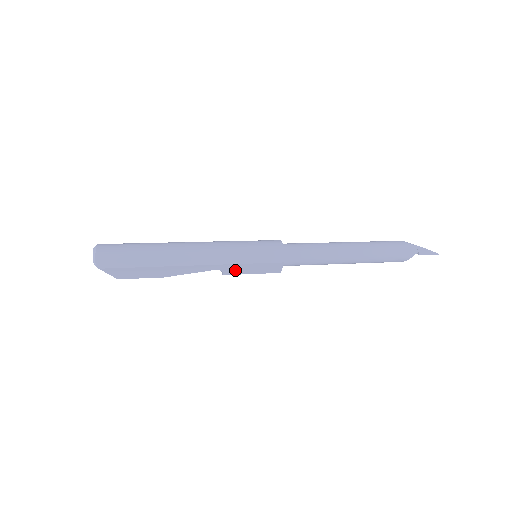
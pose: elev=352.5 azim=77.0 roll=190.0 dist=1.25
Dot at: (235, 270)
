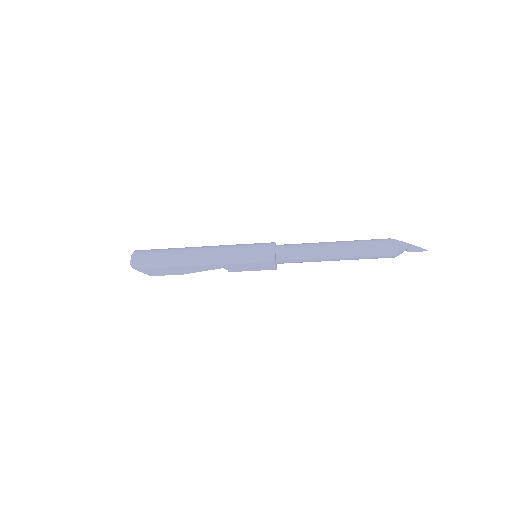
Dot at: (237, 268)
